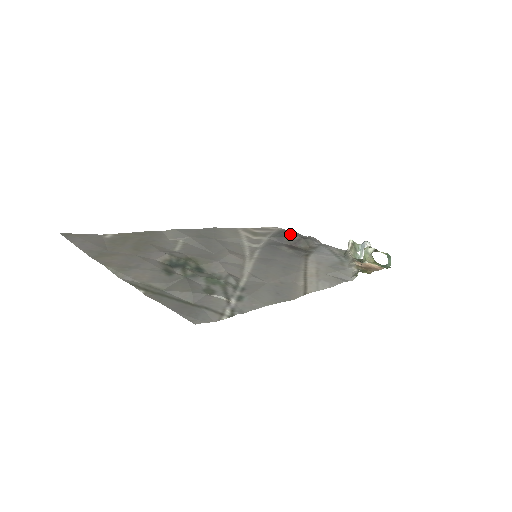
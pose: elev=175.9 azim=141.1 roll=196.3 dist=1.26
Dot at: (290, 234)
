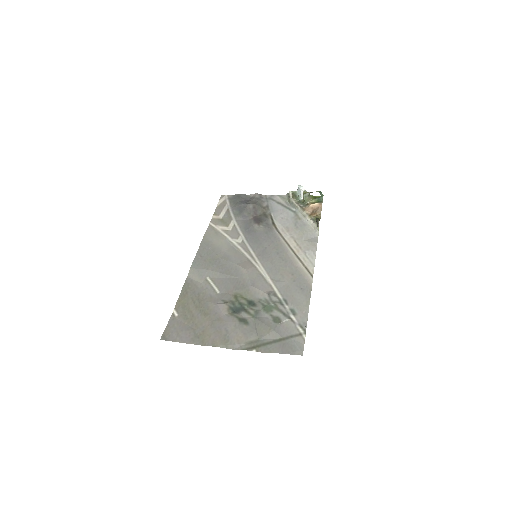
Dot at: (243, 204)
